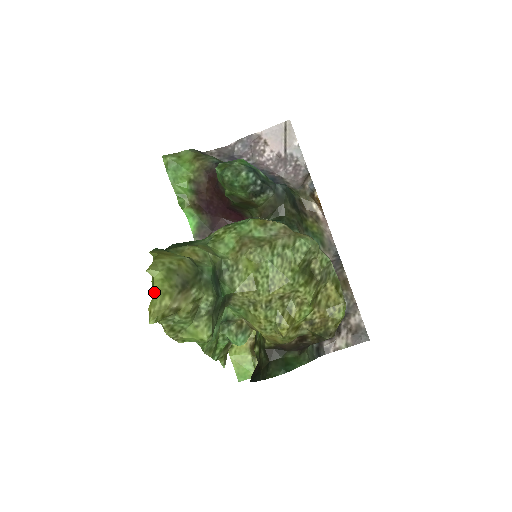
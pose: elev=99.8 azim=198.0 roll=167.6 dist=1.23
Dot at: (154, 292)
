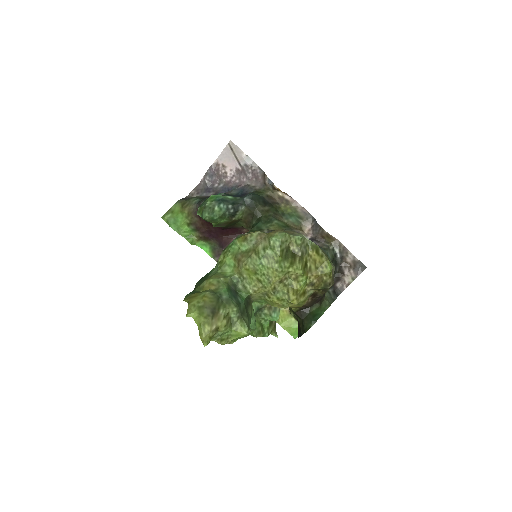
Dot at: (198, 326)
